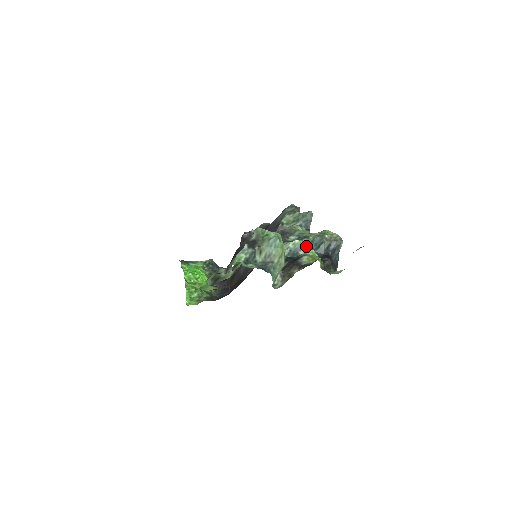
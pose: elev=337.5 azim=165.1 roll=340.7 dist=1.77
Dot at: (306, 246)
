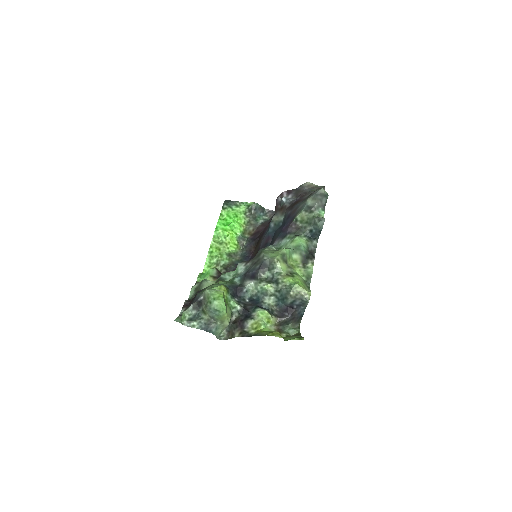
Dot at: (273, 293)
